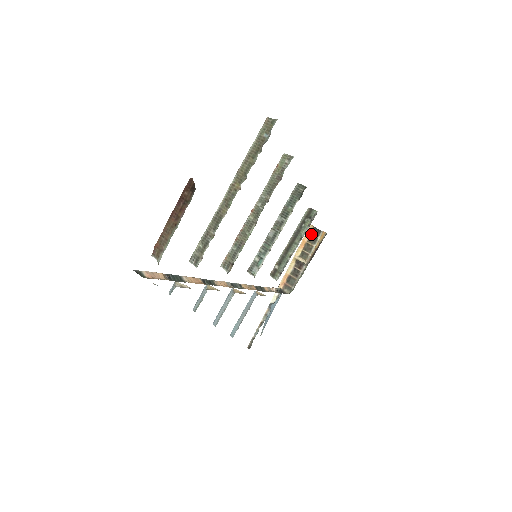
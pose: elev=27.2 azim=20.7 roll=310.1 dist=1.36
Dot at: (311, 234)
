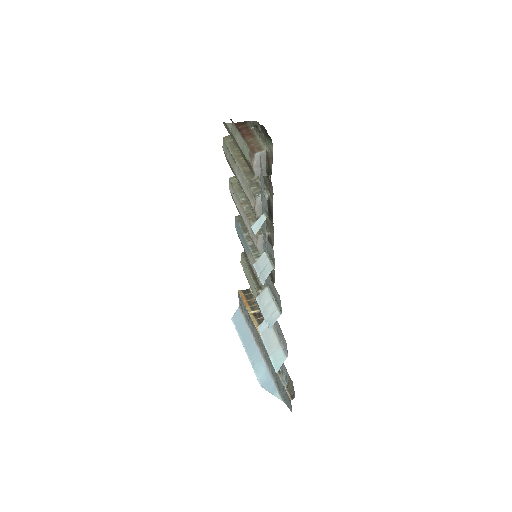
Dot at: (244, 295)
